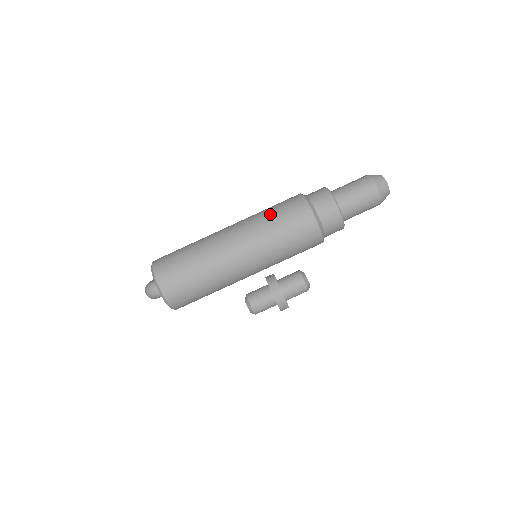
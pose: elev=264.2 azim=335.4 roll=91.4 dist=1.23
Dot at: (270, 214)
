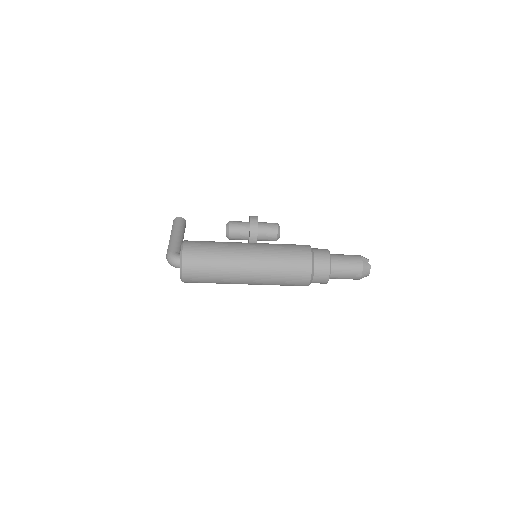
Dot at: (283, 261)
